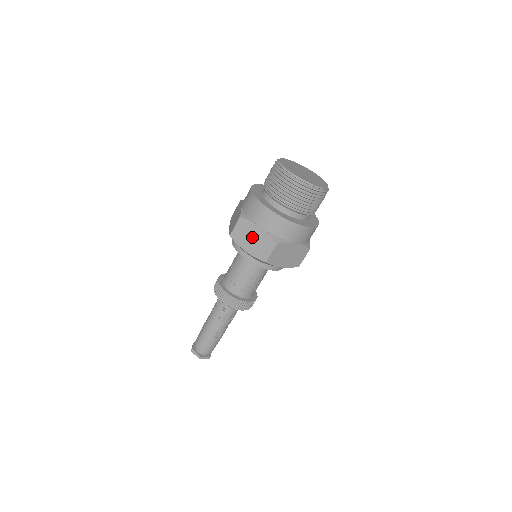
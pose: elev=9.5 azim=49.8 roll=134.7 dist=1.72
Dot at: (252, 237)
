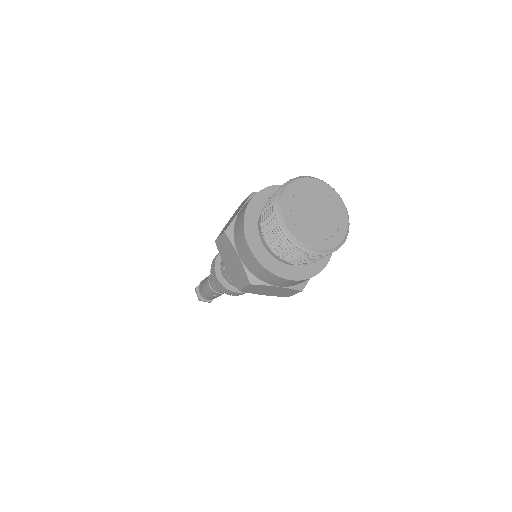
Dot at: (231, 259)
